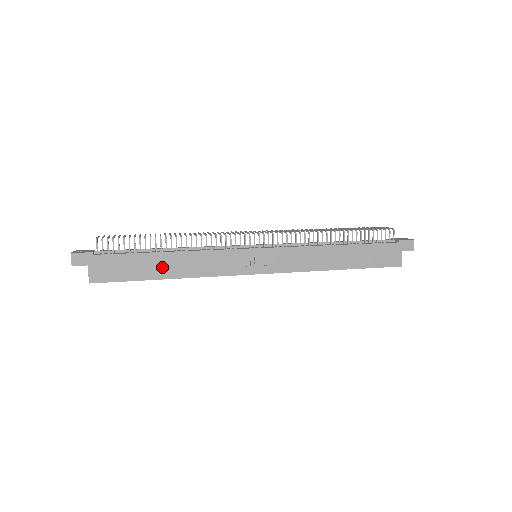
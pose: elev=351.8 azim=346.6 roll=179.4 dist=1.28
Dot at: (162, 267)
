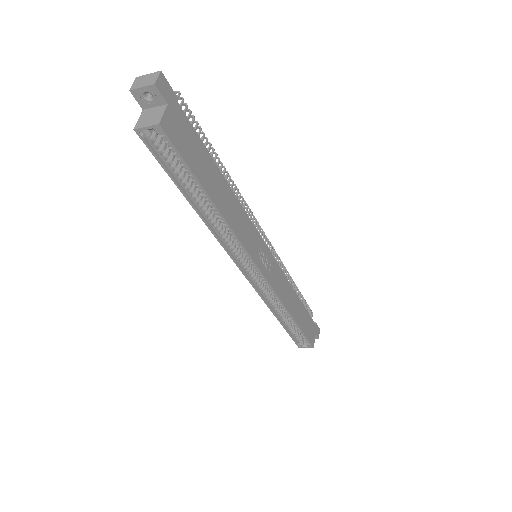
Dot at: (216, 187)
